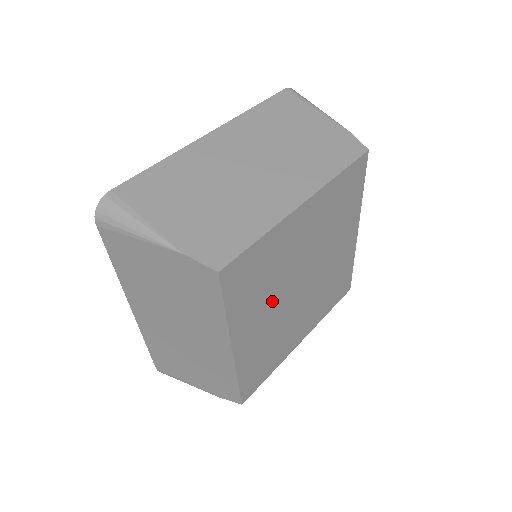
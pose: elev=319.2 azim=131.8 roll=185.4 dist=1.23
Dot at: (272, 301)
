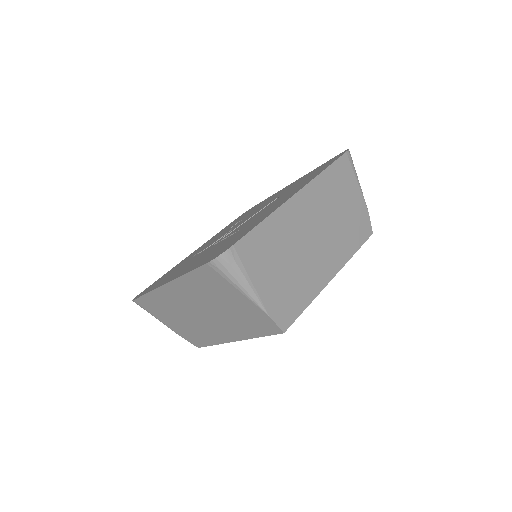
Dot at: occluded
